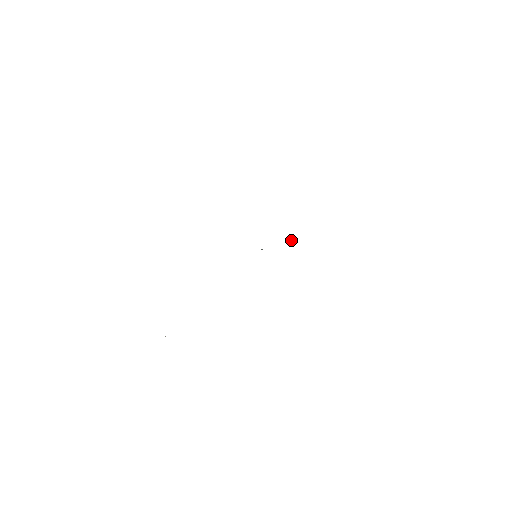
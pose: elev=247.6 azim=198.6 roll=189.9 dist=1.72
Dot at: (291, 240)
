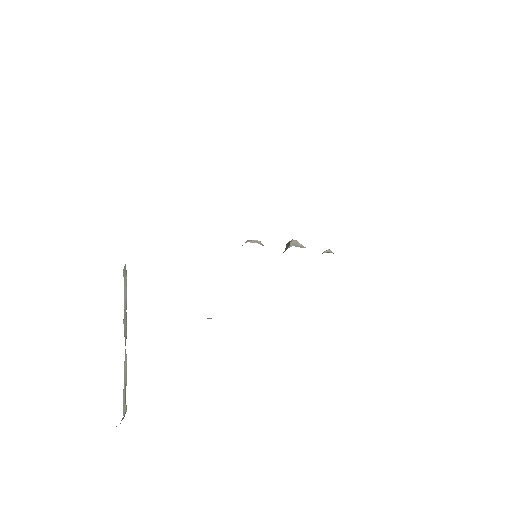
Dot at: (296, 241)
